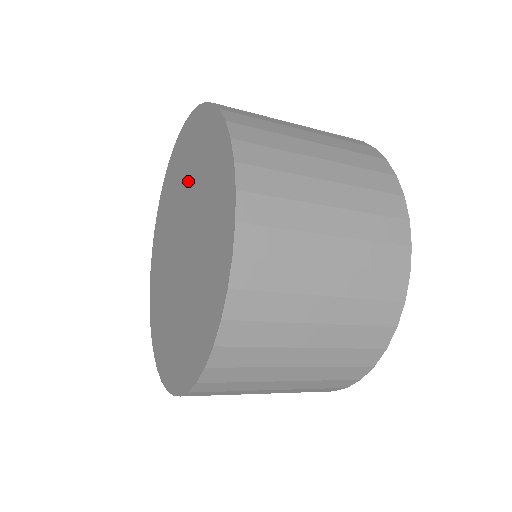
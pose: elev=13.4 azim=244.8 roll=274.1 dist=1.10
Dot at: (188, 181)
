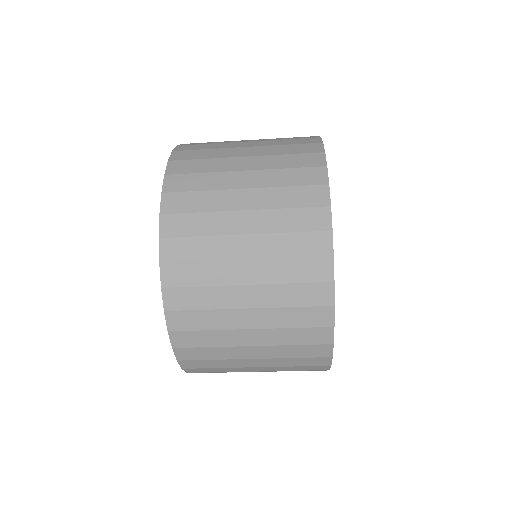
Dot at: occluded
